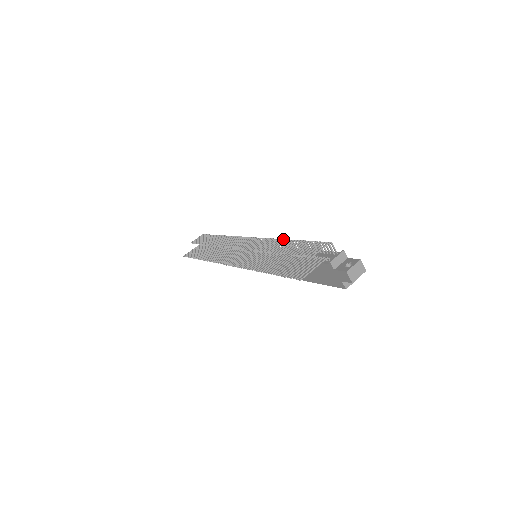
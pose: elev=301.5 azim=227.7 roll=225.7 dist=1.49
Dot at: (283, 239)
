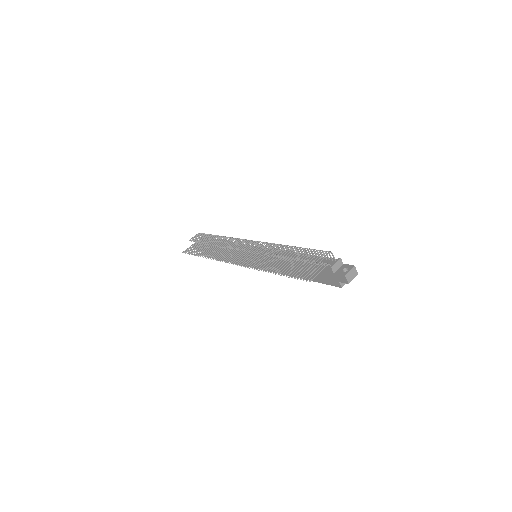
Dot at: (286, 245)
